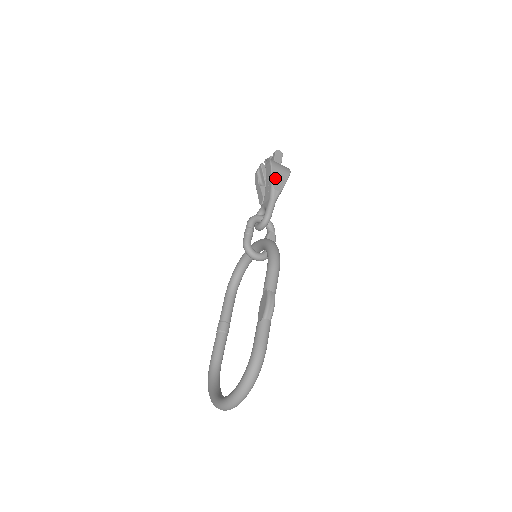
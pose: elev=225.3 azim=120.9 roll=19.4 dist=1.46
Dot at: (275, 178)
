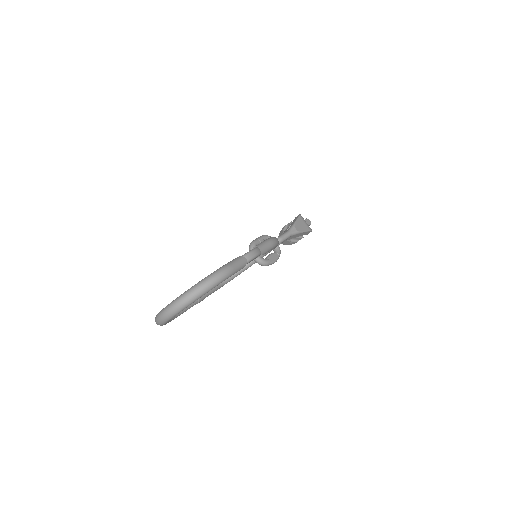
Dot at: (298, 223)
